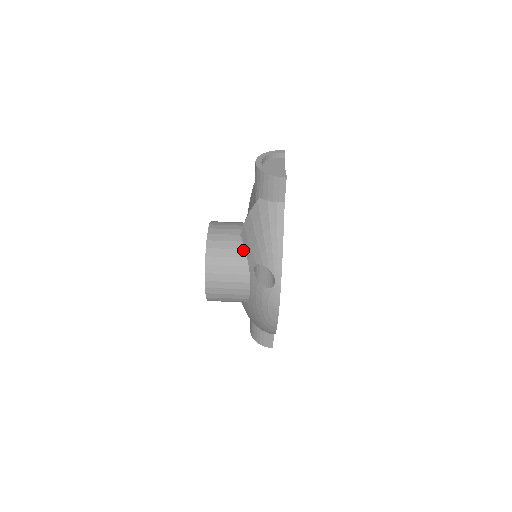
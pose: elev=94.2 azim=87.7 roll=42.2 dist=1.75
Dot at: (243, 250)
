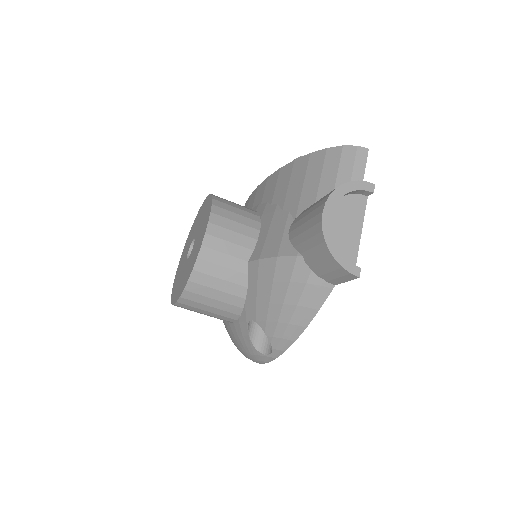
Dot at: (244, 288)
